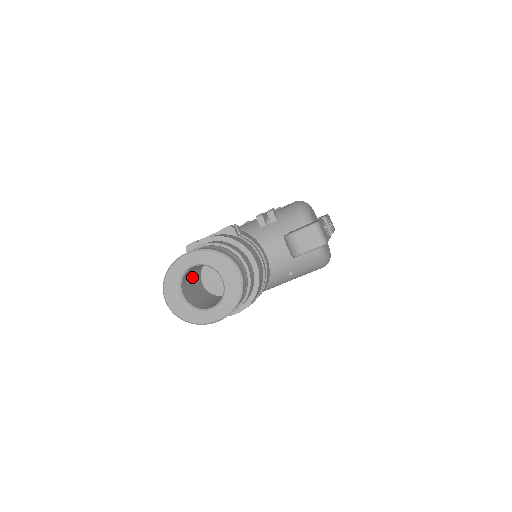
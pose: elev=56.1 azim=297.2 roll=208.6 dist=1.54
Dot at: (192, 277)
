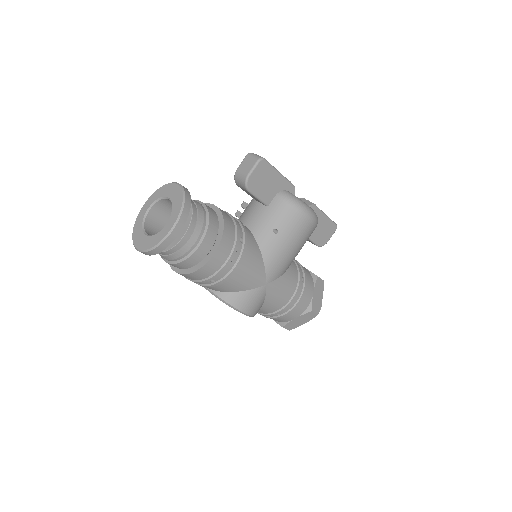
Dot at: occluded
